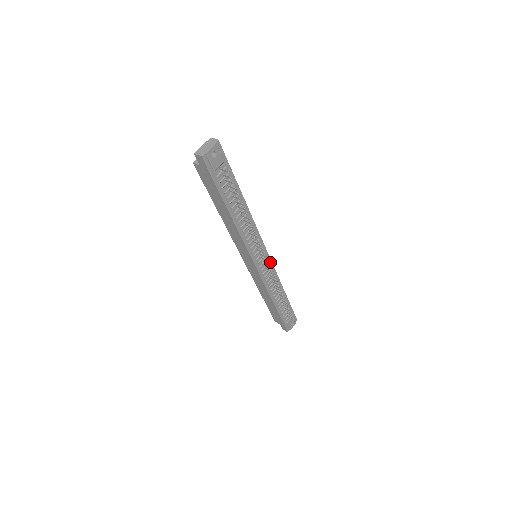
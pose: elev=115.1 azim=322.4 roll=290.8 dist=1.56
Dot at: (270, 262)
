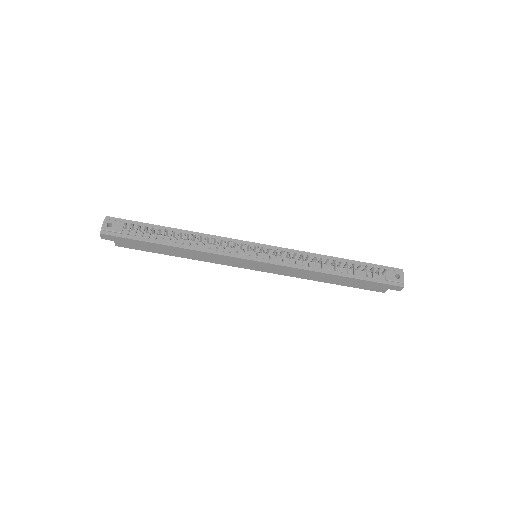
Dot at: (275, 248)
